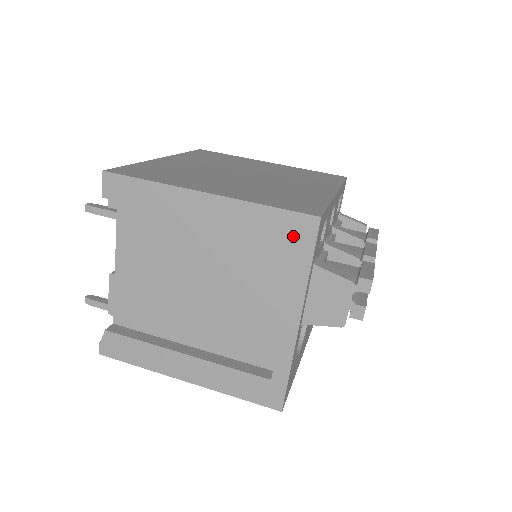
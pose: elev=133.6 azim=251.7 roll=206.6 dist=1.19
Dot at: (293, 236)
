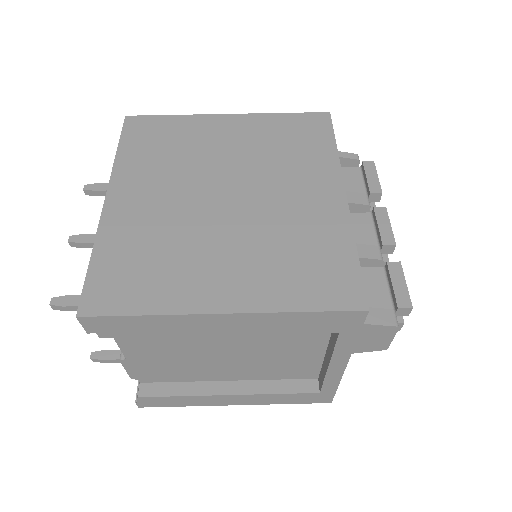
Dot at: (336, 325)
